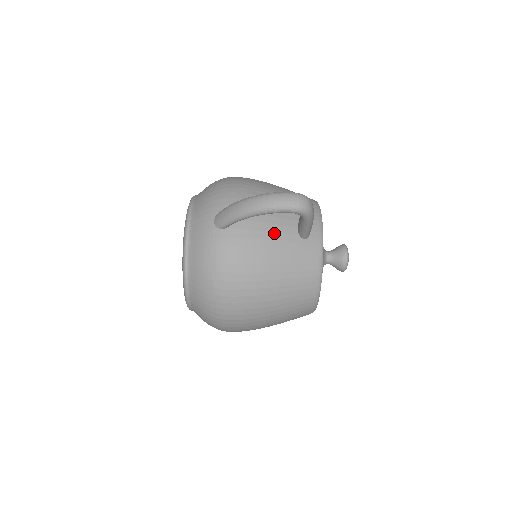
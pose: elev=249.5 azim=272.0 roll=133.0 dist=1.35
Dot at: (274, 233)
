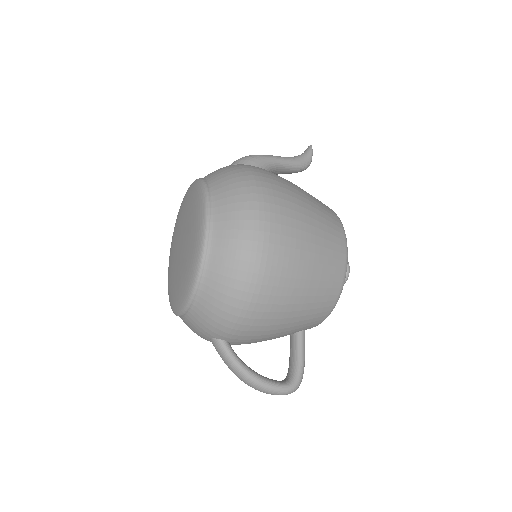
Dot at: occluded
